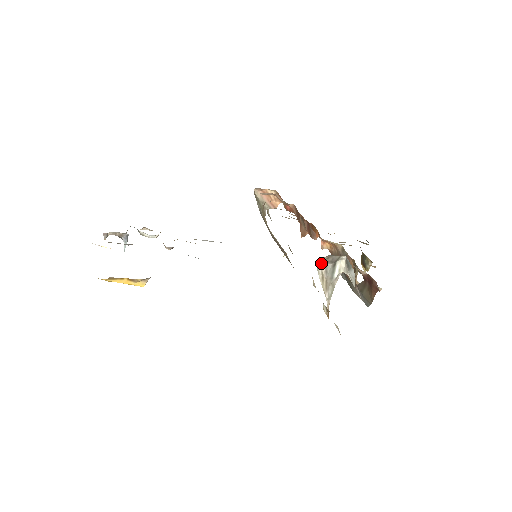
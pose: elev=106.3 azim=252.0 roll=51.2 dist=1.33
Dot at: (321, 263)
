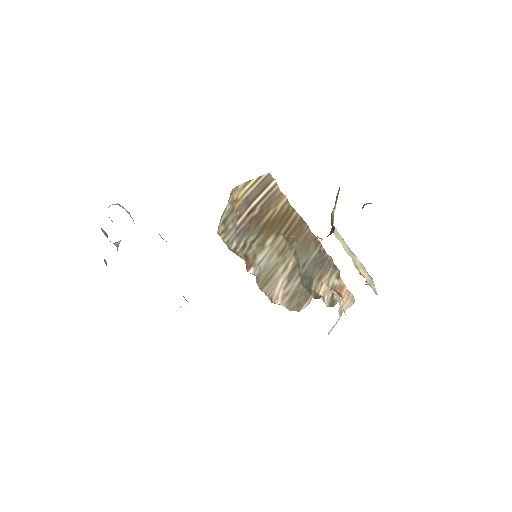
Dot at: occluded
